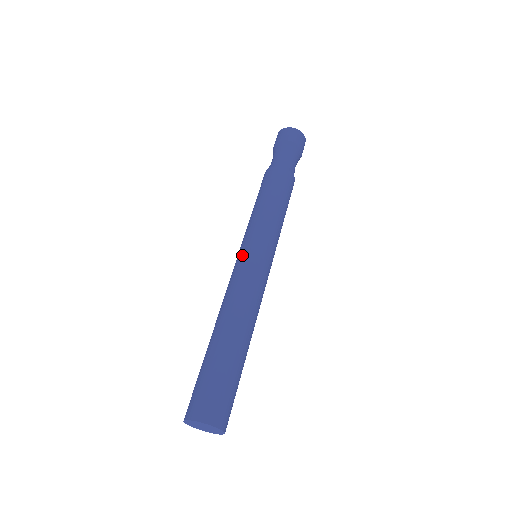
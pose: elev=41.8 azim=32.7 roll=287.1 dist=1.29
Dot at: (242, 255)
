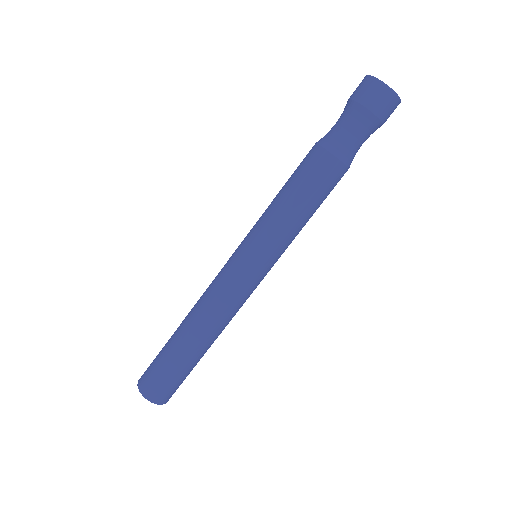
Dot at: (232, 255)
